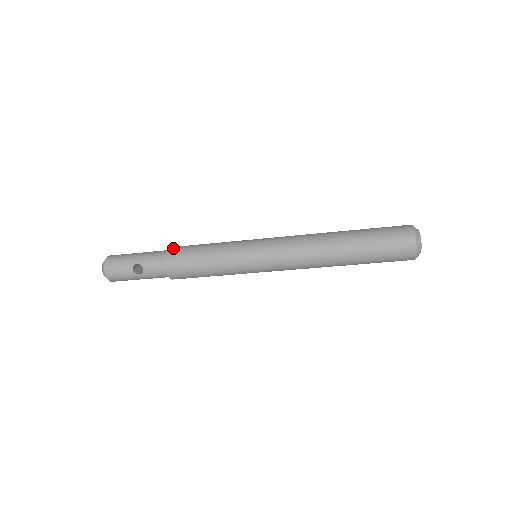
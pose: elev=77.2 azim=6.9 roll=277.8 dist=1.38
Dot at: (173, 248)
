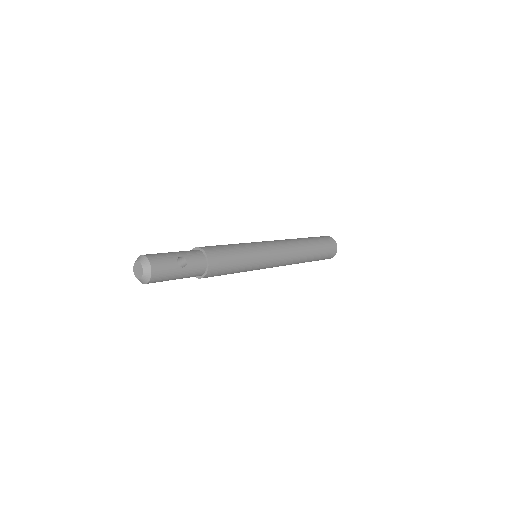
Dot at: occluded
